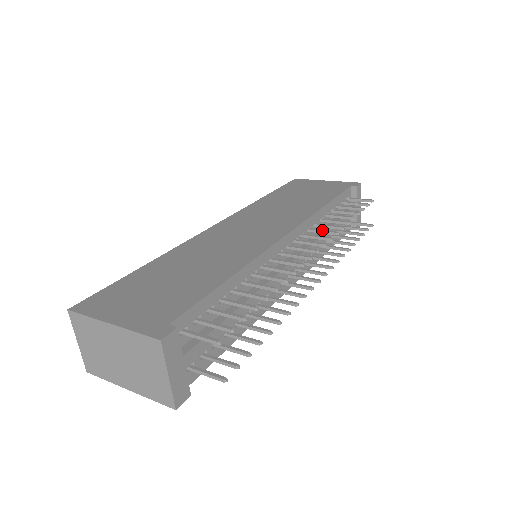
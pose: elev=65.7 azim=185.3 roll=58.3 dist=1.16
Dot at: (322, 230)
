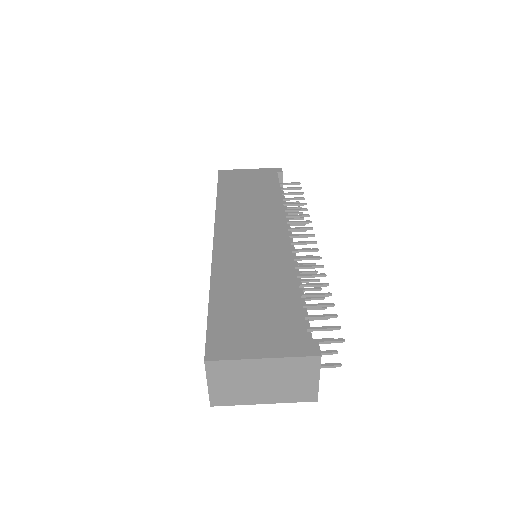
Dot at: (297, 221)
